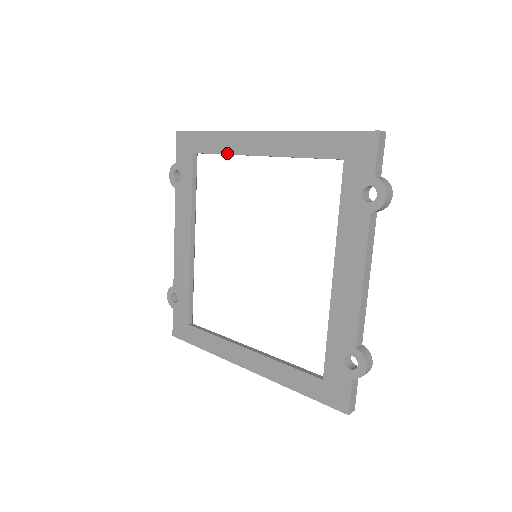
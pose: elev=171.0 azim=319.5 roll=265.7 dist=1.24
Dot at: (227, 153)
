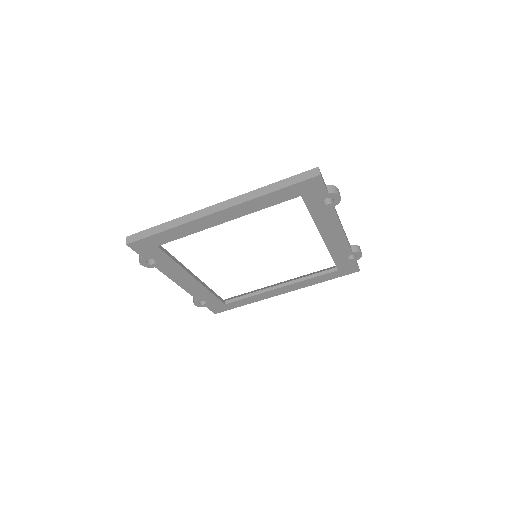
Dot at: occluded
